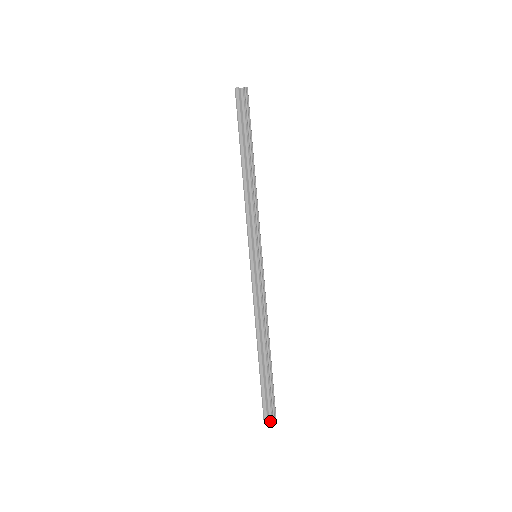
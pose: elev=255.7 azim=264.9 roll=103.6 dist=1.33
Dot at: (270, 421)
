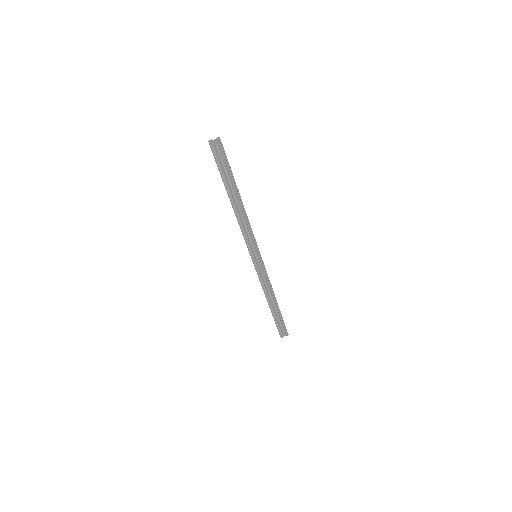
Dot at: (284, 335)
